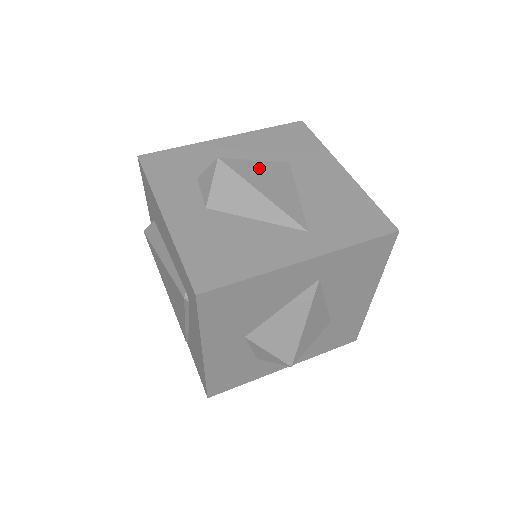
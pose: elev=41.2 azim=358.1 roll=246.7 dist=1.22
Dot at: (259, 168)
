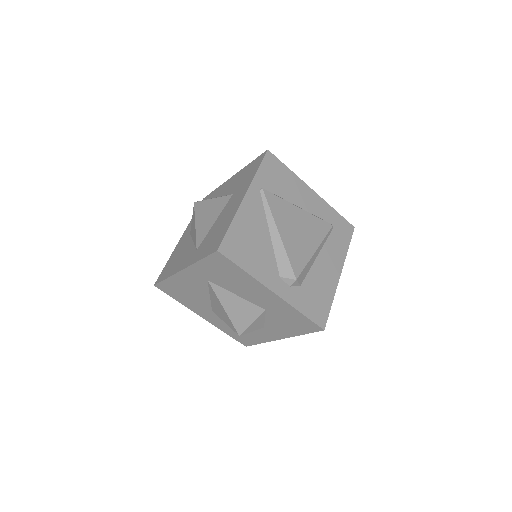
Dot at: (210, 205)
